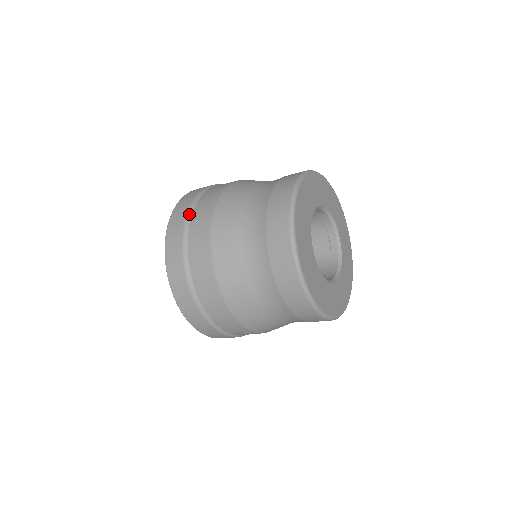
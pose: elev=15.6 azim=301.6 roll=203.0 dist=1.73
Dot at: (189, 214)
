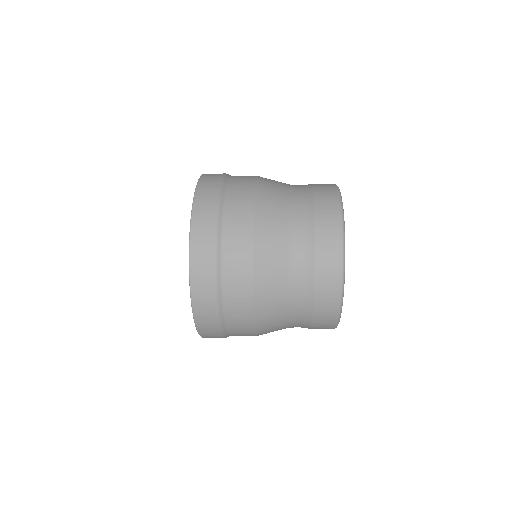
Dot at: (223, 185)
